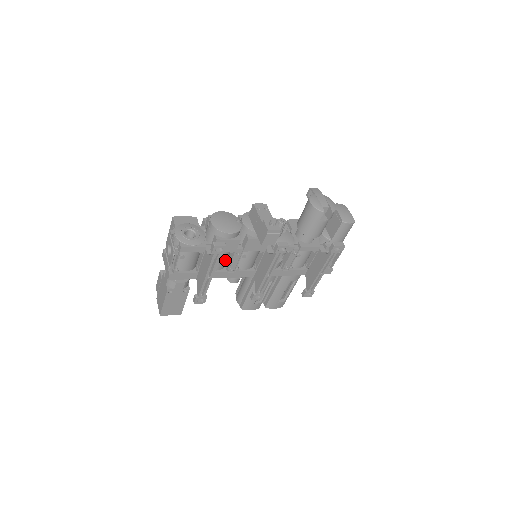
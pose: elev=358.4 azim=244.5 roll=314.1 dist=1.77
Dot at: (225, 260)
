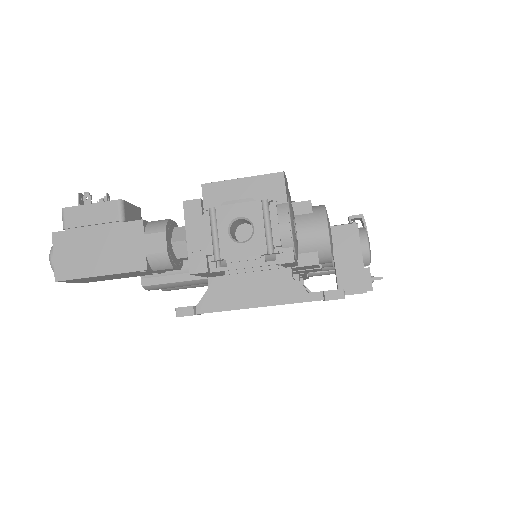
Dot at: occluded
